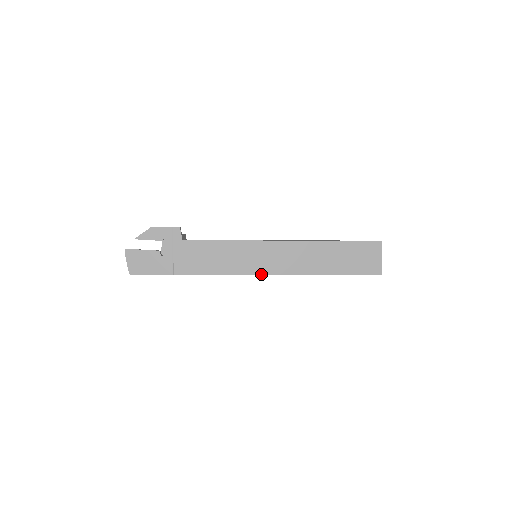
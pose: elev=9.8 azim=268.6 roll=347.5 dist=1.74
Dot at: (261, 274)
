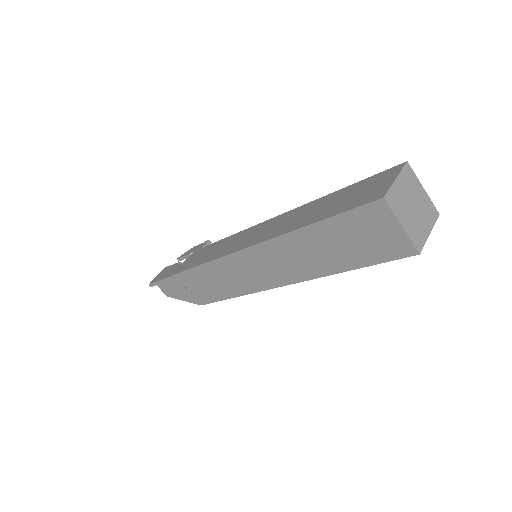
Dot at: (233, 252)
